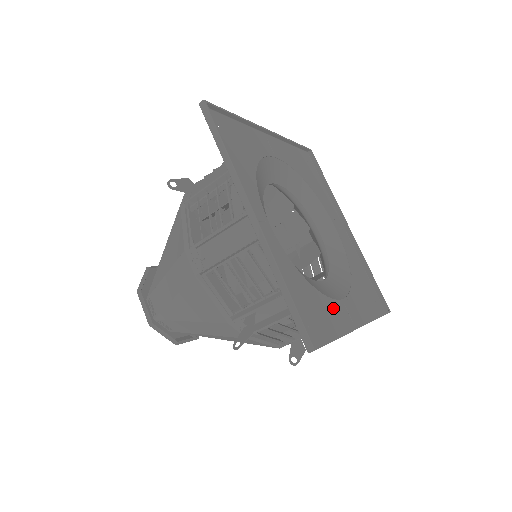
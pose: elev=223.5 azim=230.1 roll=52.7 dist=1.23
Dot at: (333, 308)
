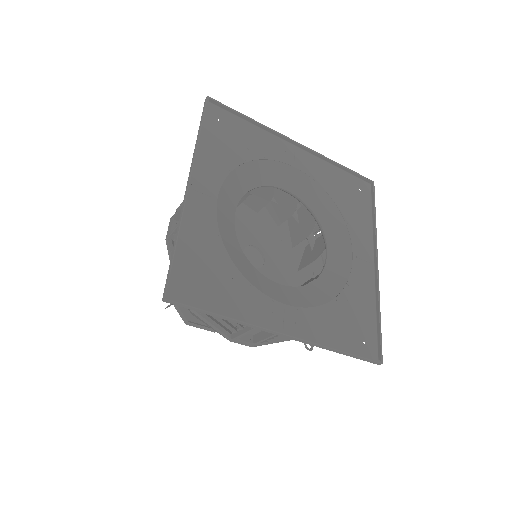
Dot at: (357, 282)
